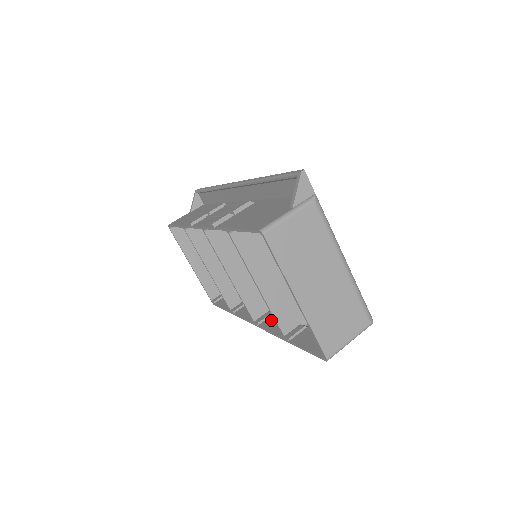
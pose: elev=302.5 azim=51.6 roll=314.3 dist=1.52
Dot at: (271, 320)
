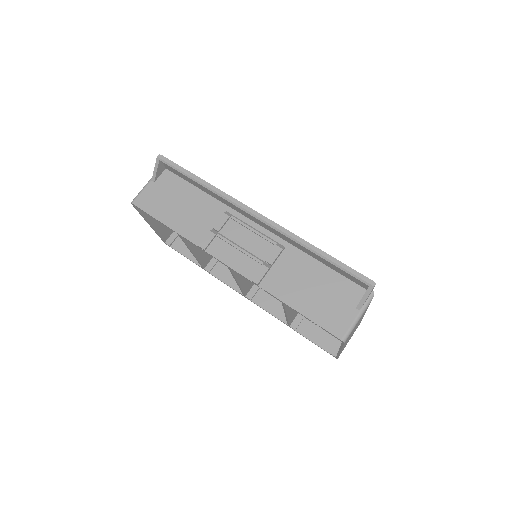
Dot at: (261, 295)
